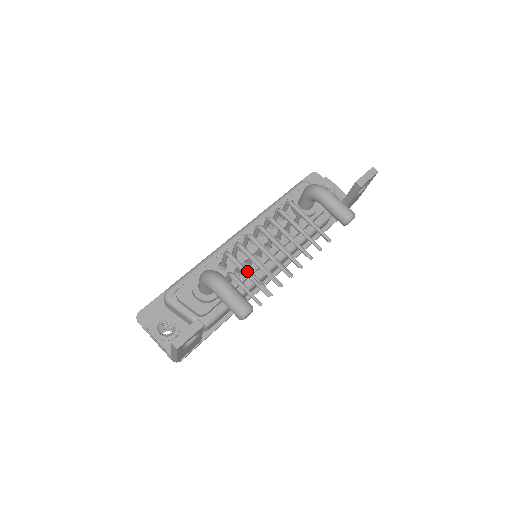
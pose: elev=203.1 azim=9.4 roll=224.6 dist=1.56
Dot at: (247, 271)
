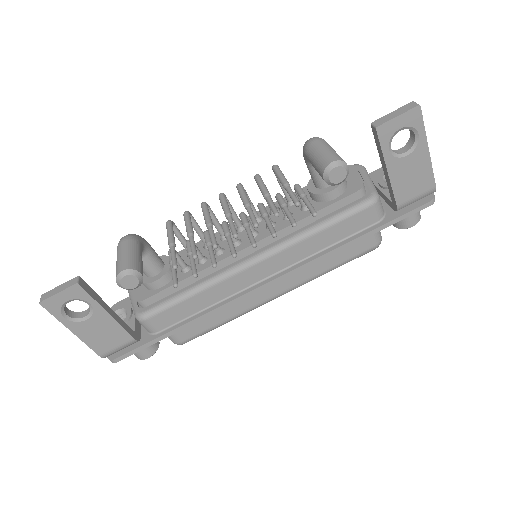
Dot at: (171, 238)
